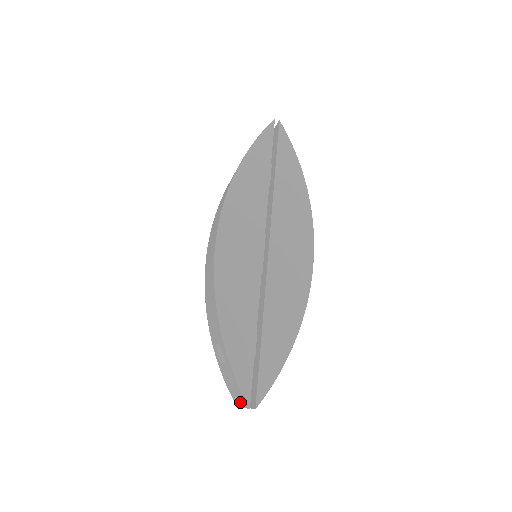
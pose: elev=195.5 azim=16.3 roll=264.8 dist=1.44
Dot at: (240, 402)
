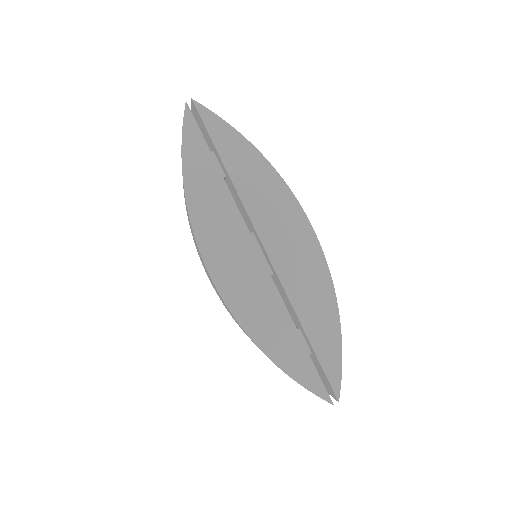
Dot at: occluded
